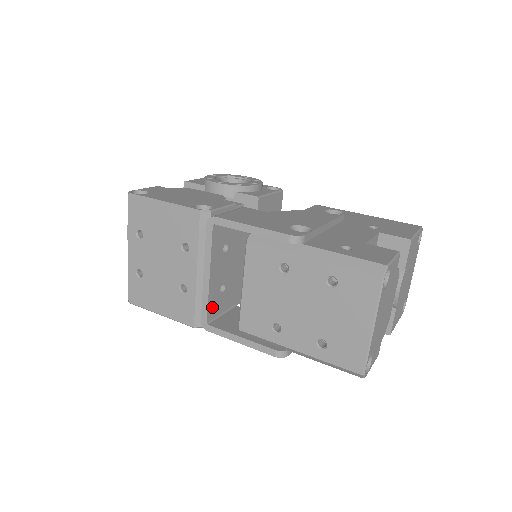
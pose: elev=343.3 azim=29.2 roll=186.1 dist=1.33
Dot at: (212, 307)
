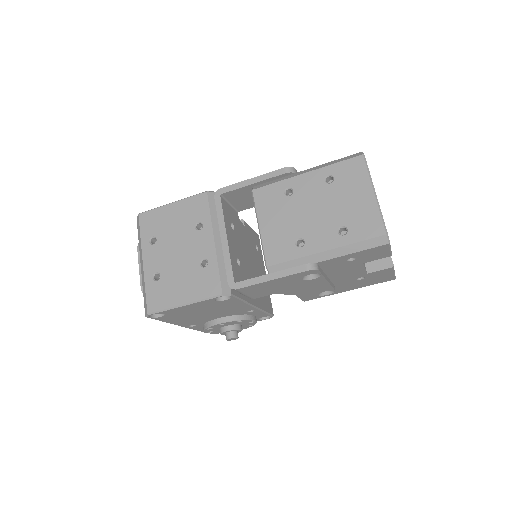
Dot at: (235, 271)
